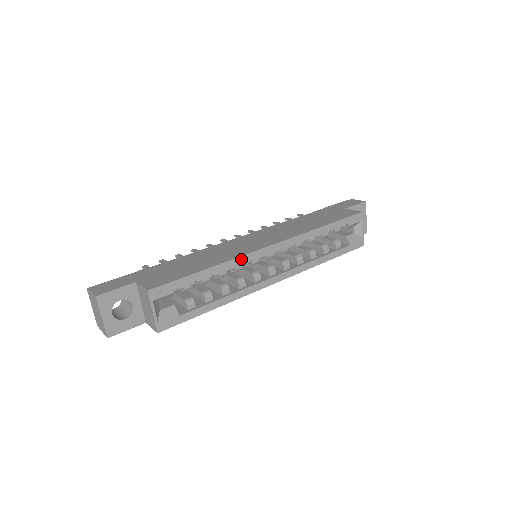
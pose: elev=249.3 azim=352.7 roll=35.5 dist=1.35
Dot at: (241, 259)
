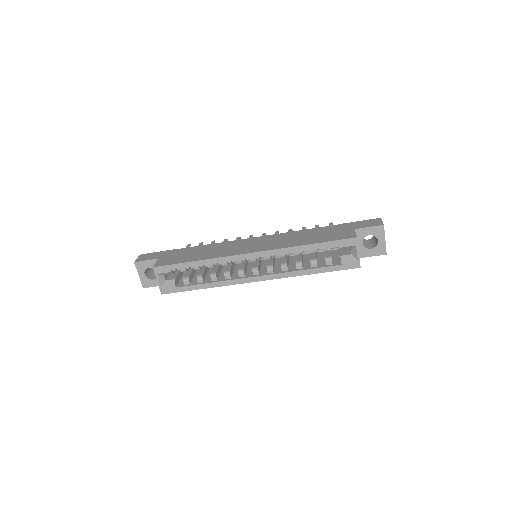
Dot at: (223, 259)
